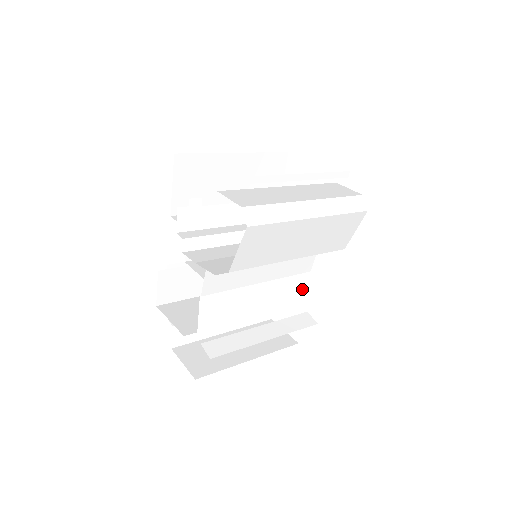
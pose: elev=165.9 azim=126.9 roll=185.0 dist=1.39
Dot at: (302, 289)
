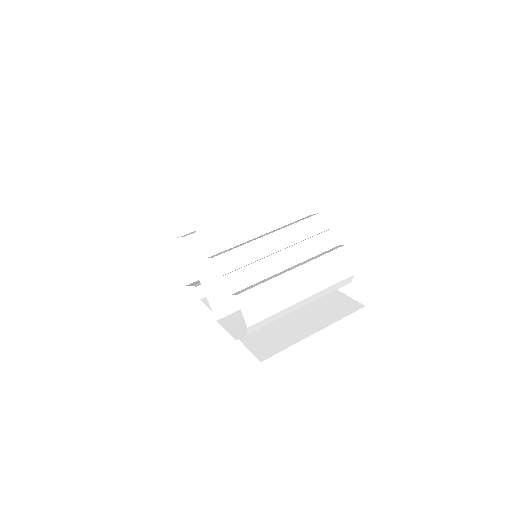
Dot at: occluded
